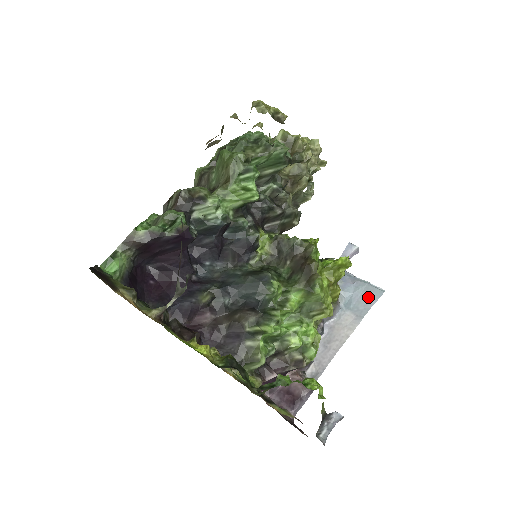
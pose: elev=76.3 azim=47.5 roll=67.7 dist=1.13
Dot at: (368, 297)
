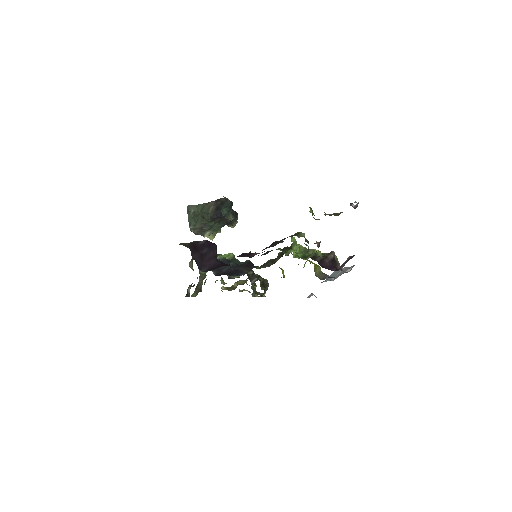
Dot at: (336, 272)
